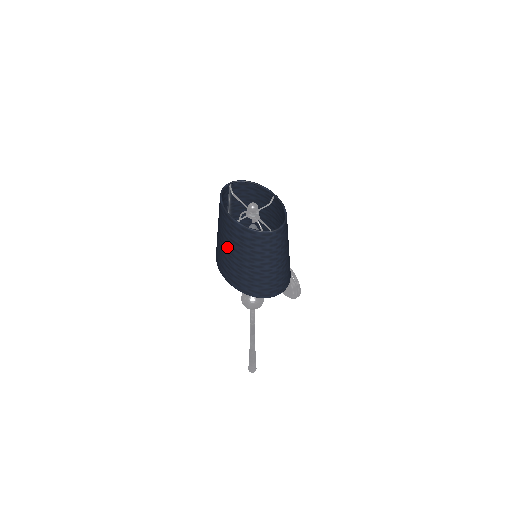
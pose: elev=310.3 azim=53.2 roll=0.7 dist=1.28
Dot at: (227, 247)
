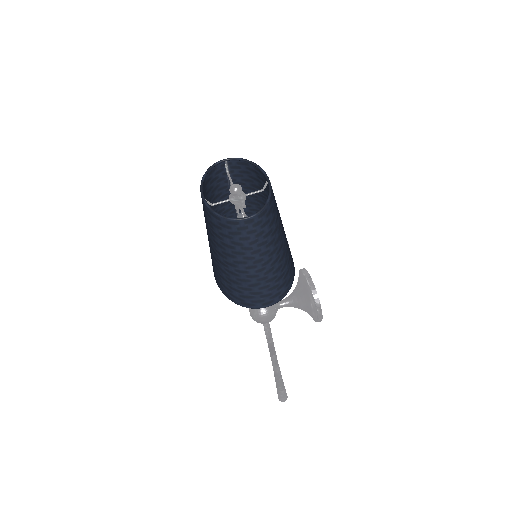
Dot at: occluded
